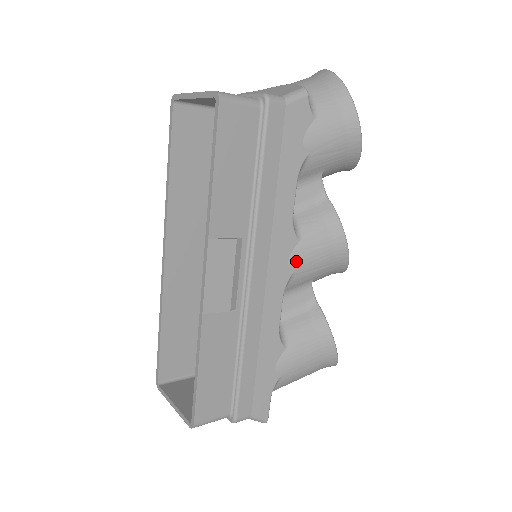
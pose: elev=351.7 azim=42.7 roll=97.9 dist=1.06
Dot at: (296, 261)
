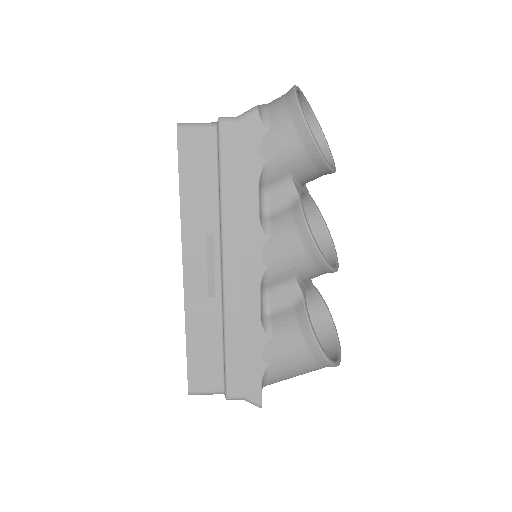
Dot at: (268, 257)
